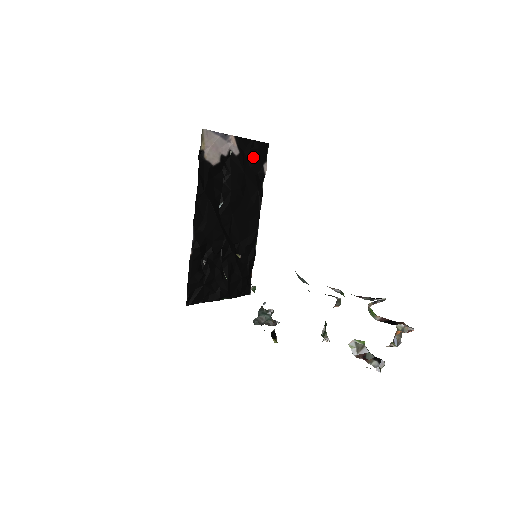
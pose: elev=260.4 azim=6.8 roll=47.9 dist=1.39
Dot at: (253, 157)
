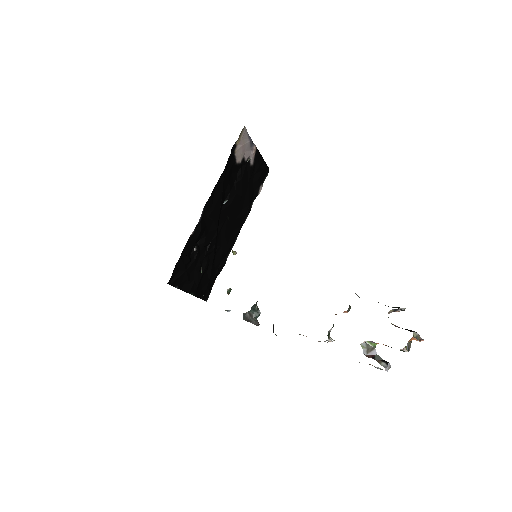
Dot at: (258, 174)
